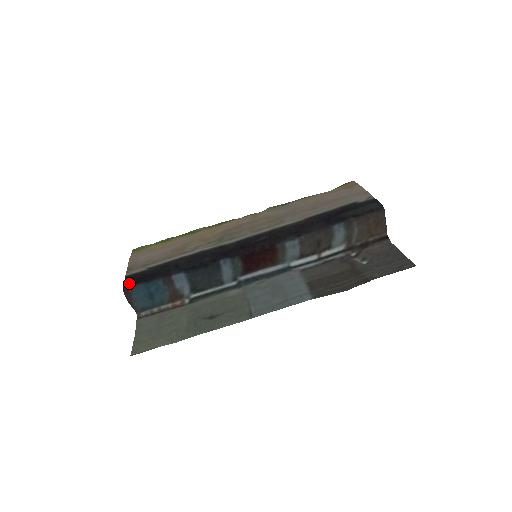
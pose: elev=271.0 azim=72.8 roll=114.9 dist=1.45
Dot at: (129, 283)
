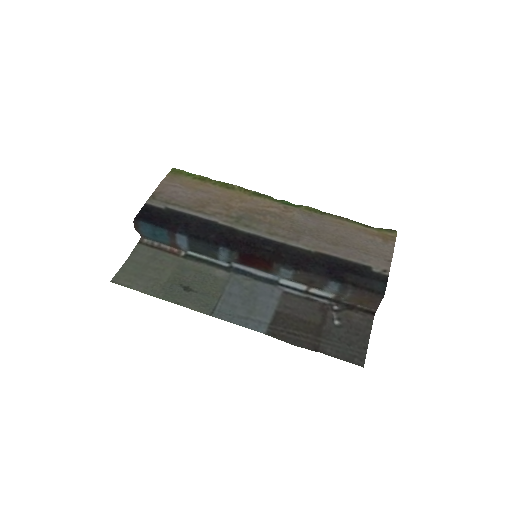
Dot at: (142, 215)
